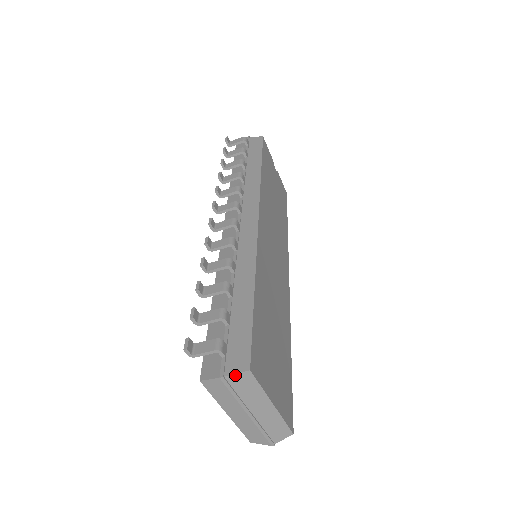
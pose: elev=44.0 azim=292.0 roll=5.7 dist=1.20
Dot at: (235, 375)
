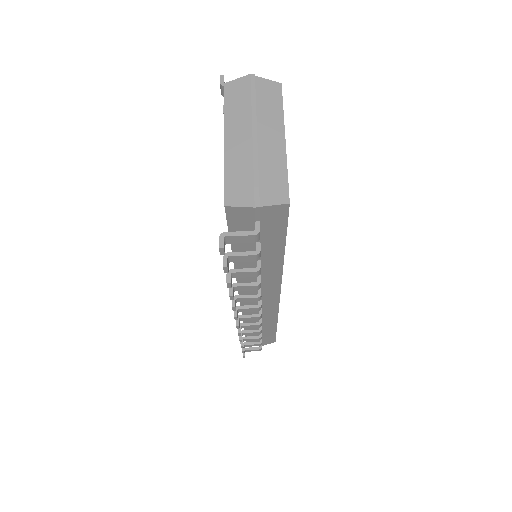
Dot at: (265, 80)
